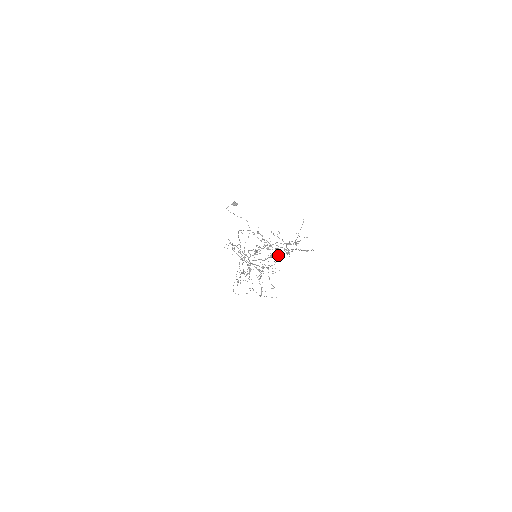
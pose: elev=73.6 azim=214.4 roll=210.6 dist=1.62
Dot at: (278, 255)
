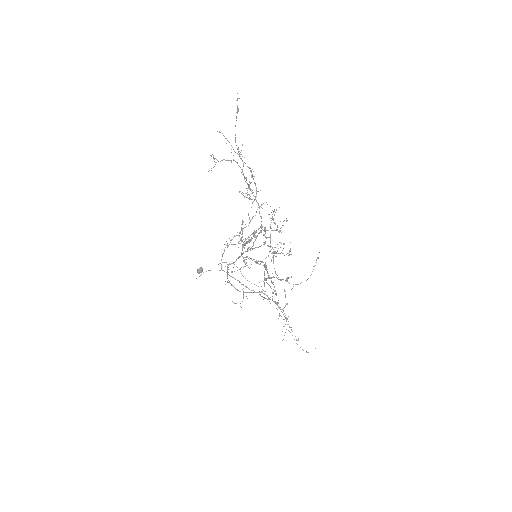
Dot at: occluded
